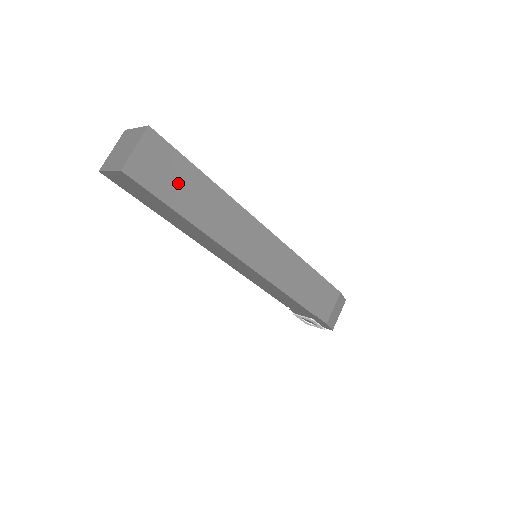
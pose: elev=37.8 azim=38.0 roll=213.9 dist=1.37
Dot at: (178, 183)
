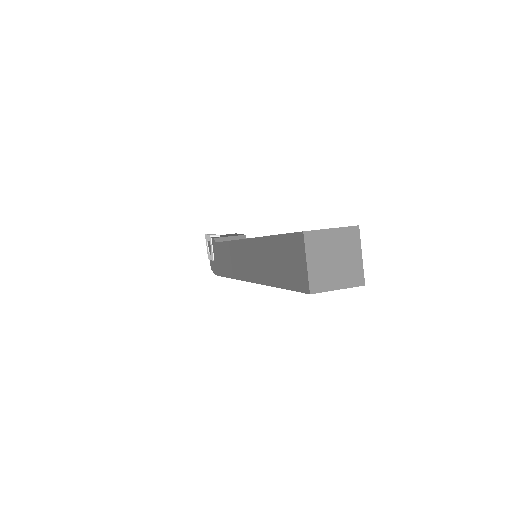
Dot at: occluded
